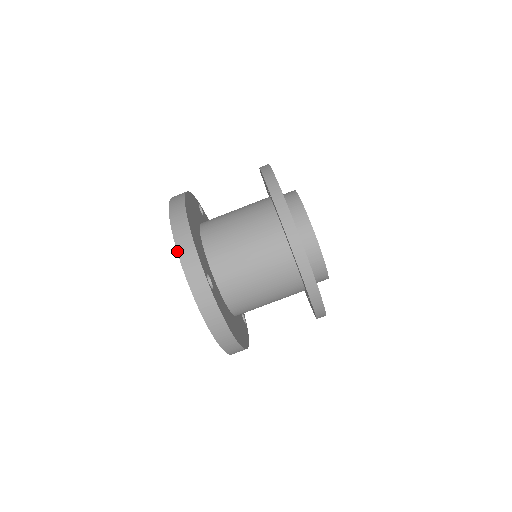
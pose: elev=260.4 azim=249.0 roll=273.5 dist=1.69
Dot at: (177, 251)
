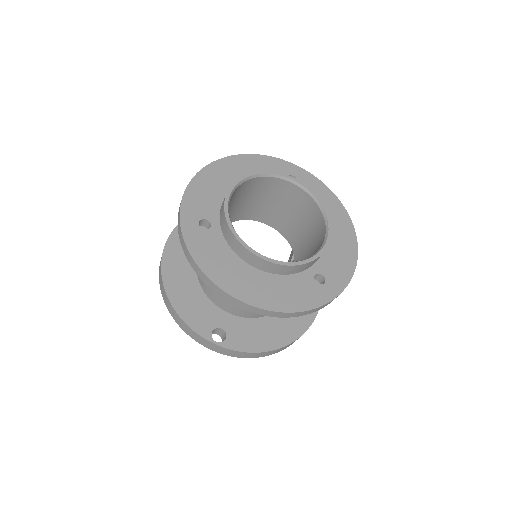
Dot at: (181, 328)
